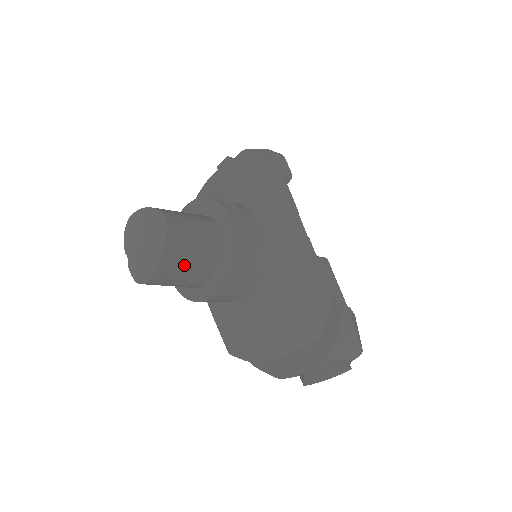
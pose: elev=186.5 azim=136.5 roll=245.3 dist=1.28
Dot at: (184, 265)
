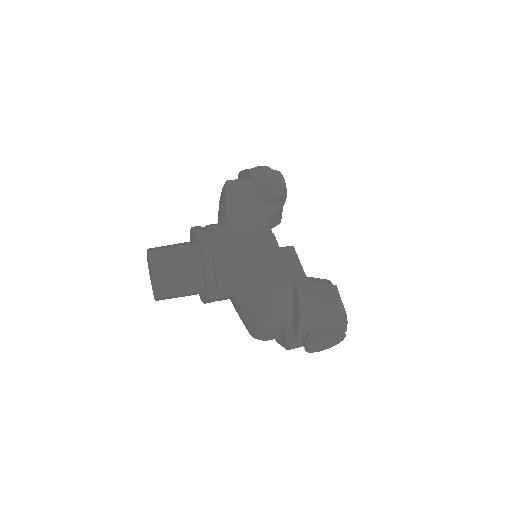
Dot at: (175, 282)
